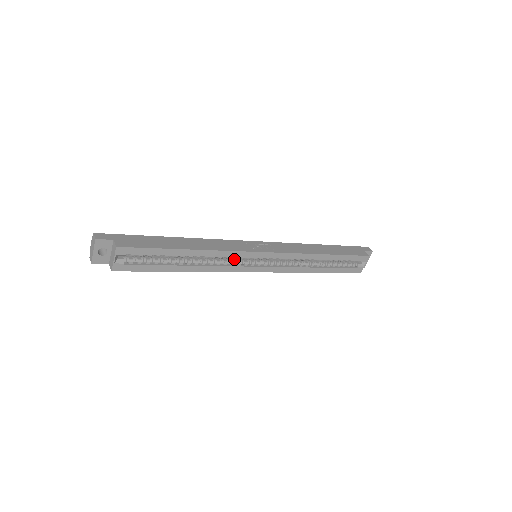
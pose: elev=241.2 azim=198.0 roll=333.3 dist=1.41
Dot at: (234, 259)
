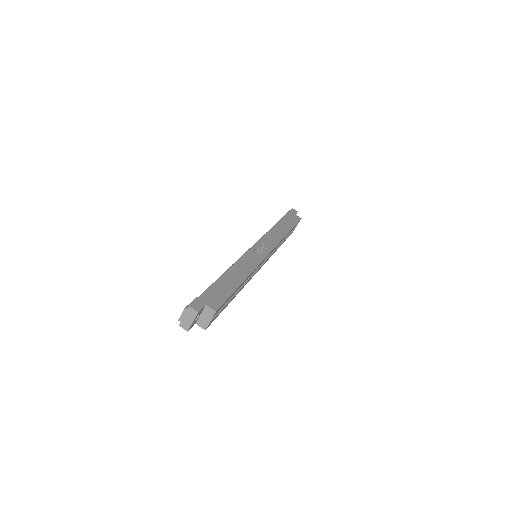
Dot at: occluded
